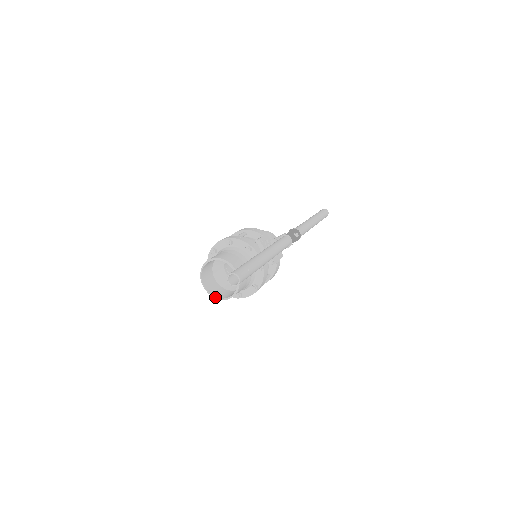
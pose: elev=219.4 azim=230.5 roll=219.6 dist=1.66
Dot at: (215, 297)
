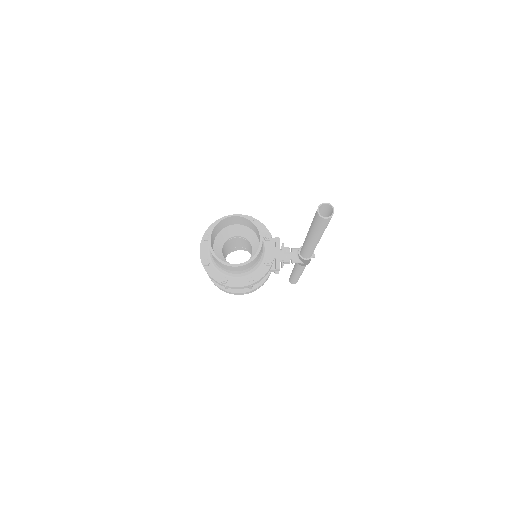
Dot at: occluded
